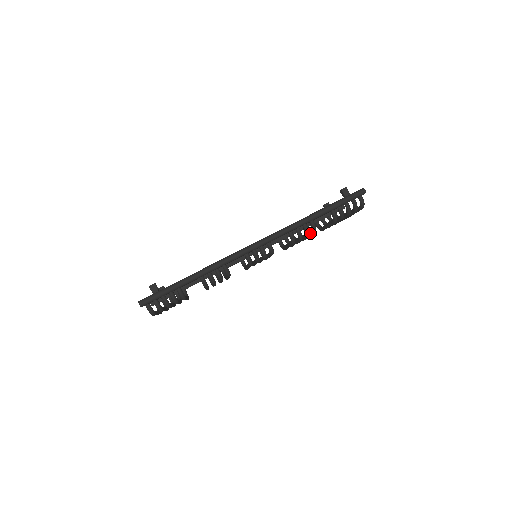
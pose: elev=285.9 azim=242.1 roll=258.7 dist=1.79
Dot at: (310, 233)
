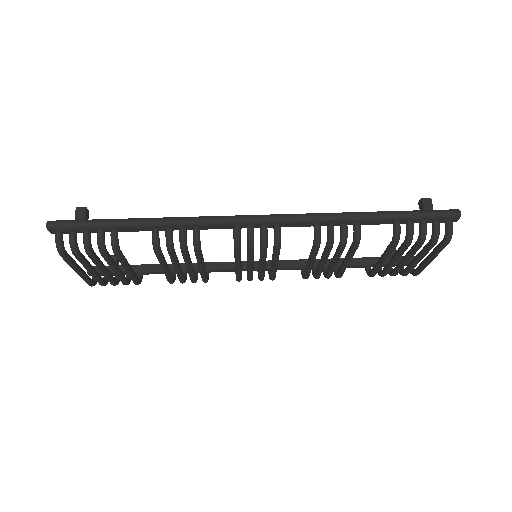
Dot at: (349, 249)
